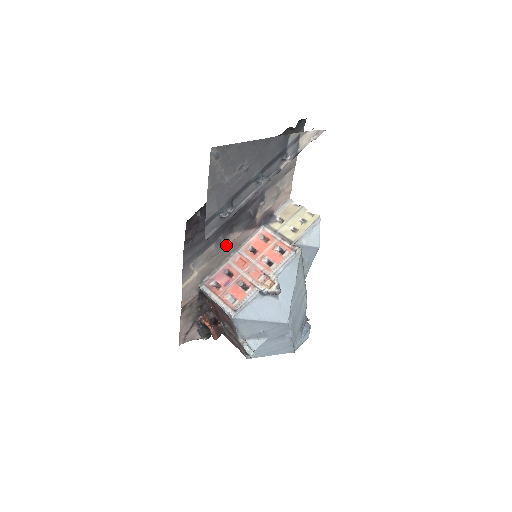
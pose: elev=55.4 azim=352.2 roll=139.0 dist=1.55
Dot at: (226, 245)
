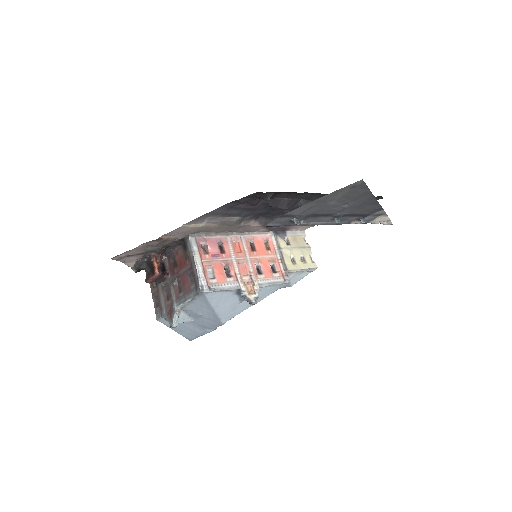
Dot at: (242, 224)
